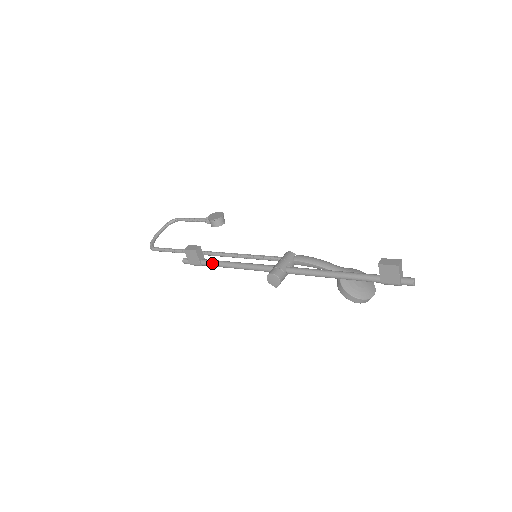
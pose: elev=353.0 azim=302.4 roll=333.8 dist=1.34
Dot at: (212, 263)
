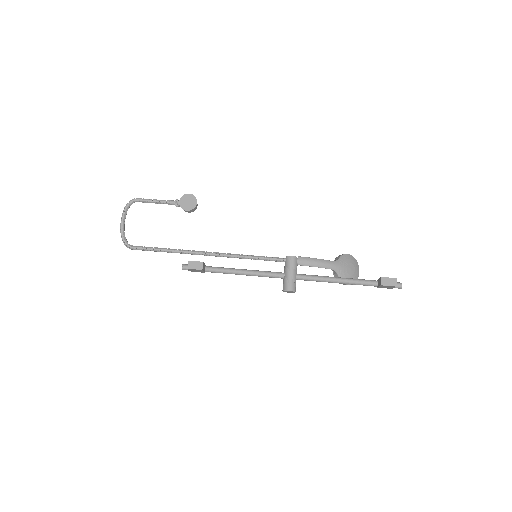
Dot at: (218, 272)
